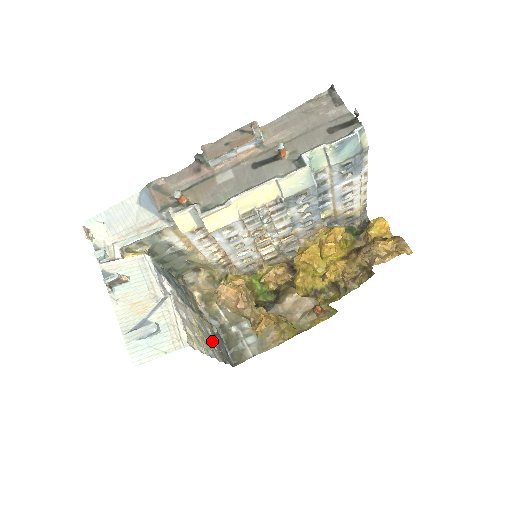
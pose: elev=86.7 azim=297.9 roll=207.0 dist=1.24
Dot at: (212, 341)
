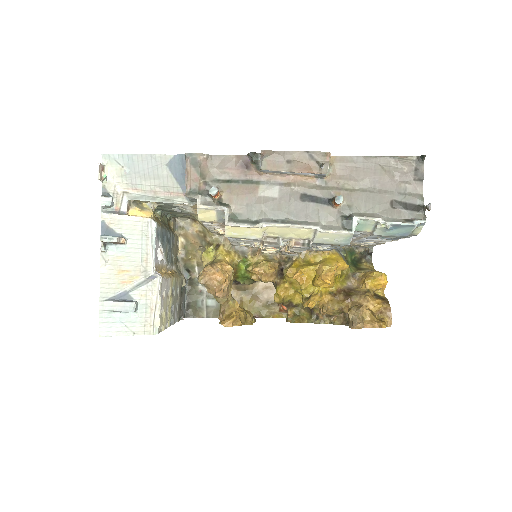
Dot at: (177, 301)
